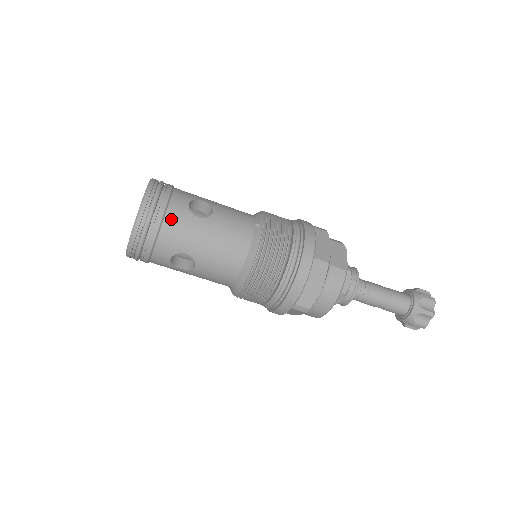
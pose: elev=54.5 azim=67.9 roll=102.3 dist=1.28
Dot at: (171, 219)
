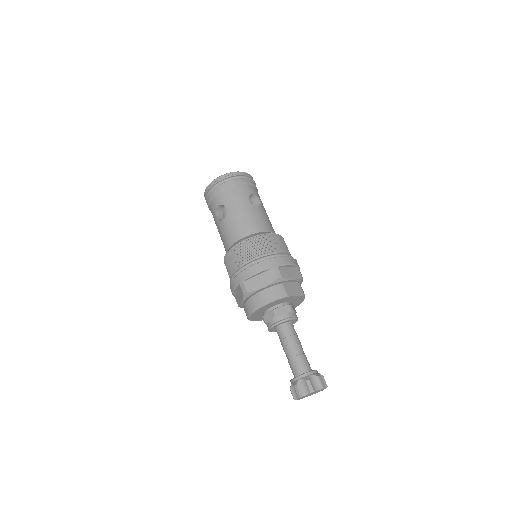
Dot at: (238, 188)
